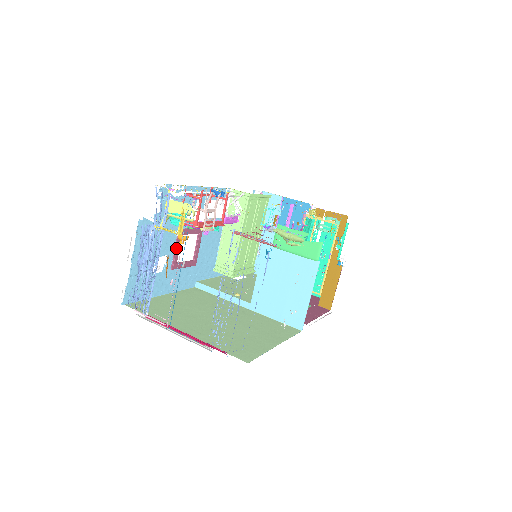
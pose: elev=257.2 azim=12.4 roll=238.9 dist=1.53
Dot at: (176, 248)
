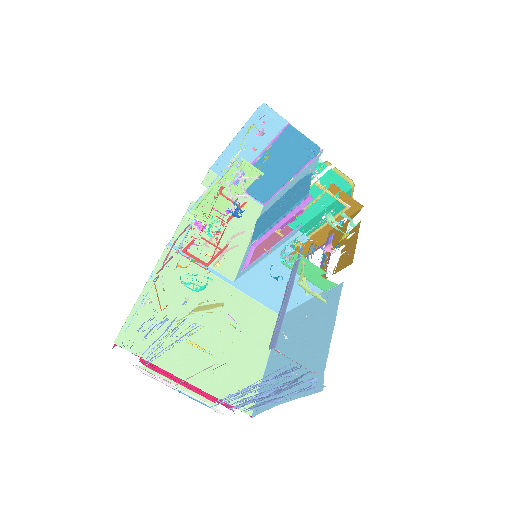
Dot at: occluded
